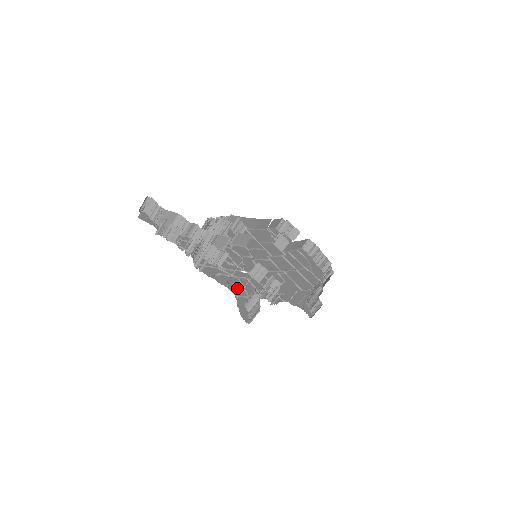
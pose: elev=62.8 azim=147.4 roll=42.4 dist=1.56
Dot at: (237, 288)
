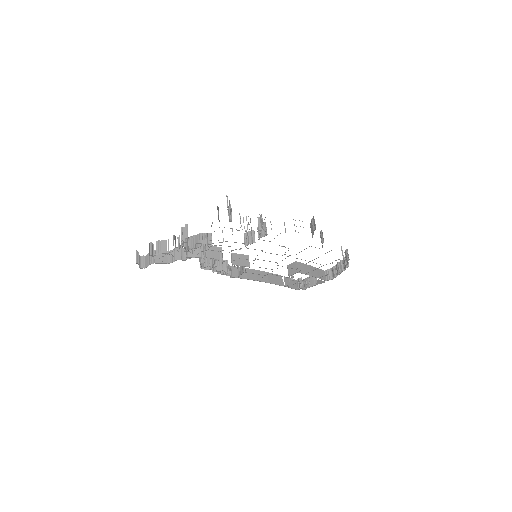
Dot at: occluded
